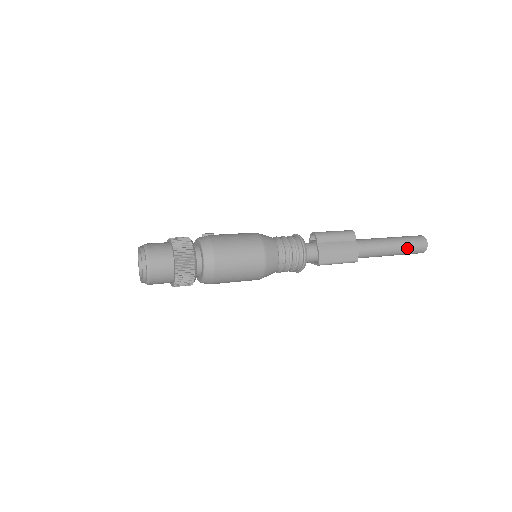
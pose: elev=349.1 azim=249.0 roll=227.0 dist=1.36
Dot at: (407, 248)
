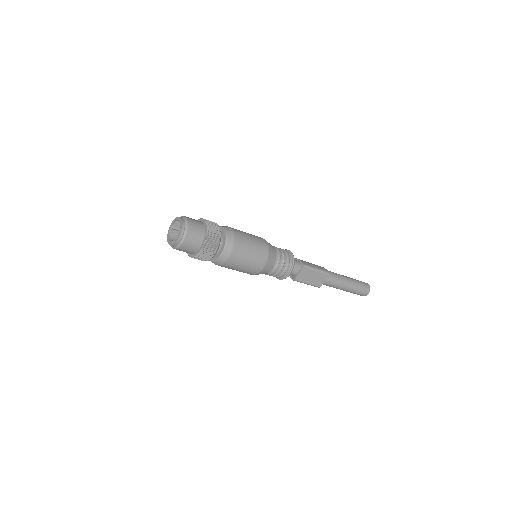
Dot at: (356, 281)
